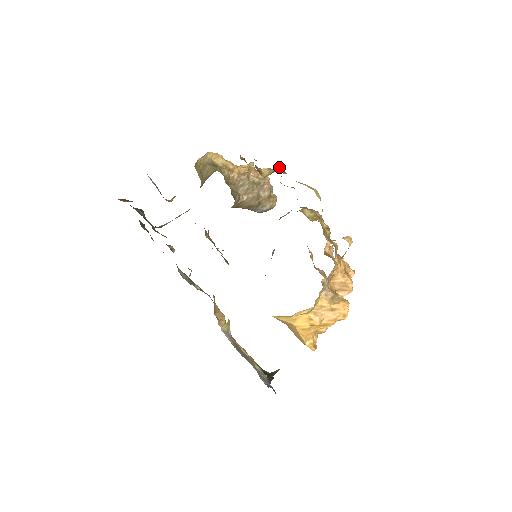
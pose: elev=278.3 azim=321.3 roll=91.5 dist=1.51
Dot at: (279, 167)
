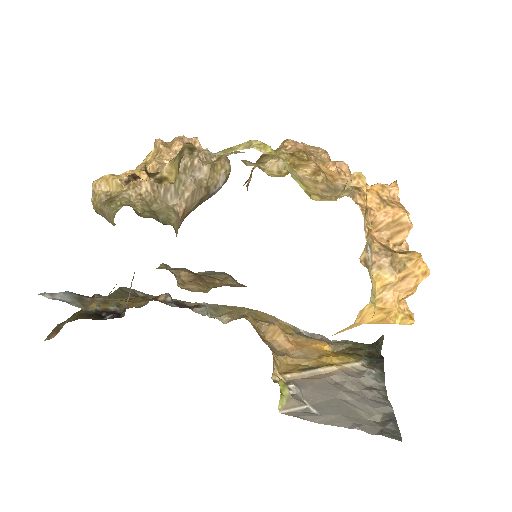
Dot at: (182, 148)
